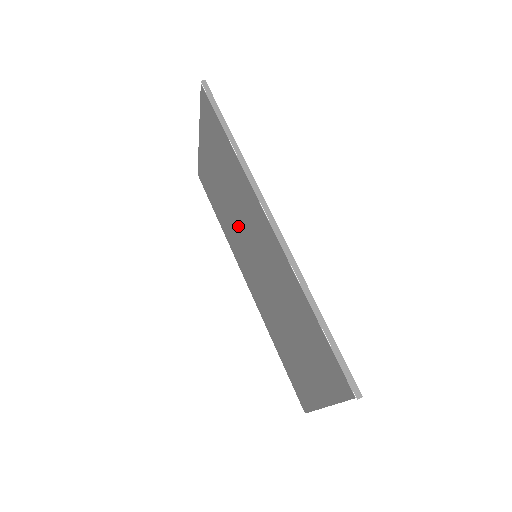
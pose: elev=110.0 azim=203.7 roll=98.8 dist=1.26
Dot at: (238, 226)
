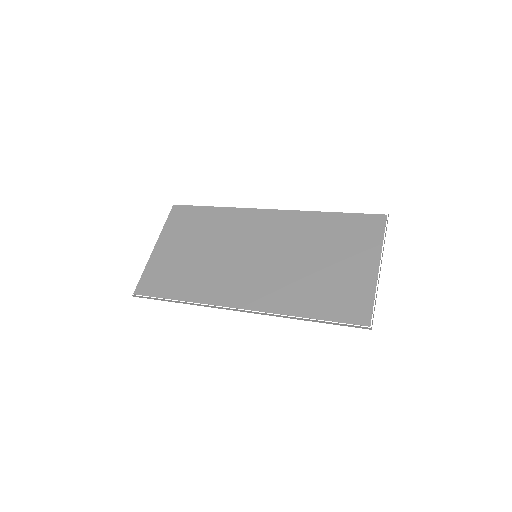
Dot at: (225, 259)
